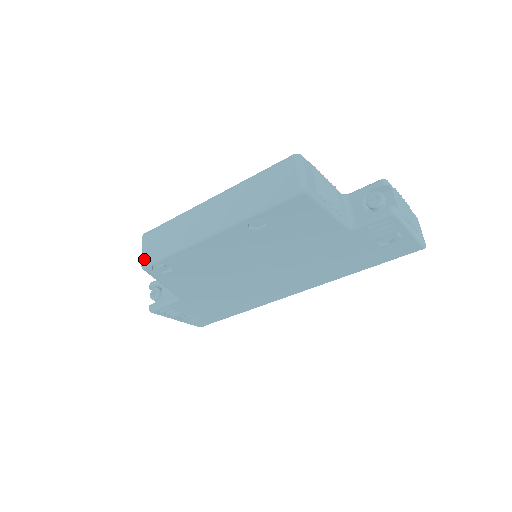
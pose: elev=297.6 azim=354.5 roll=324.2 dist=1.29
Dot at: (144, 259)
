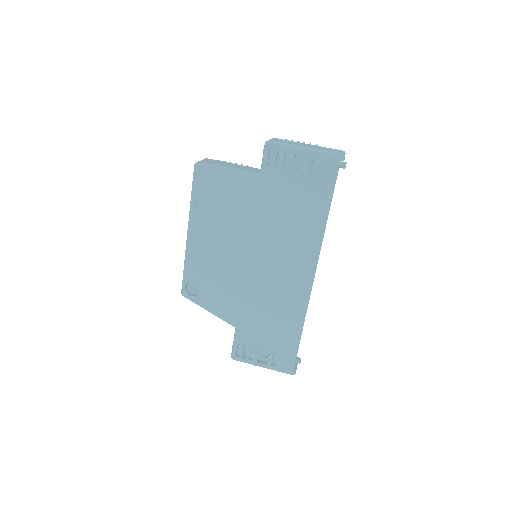
Dot at: occluded
